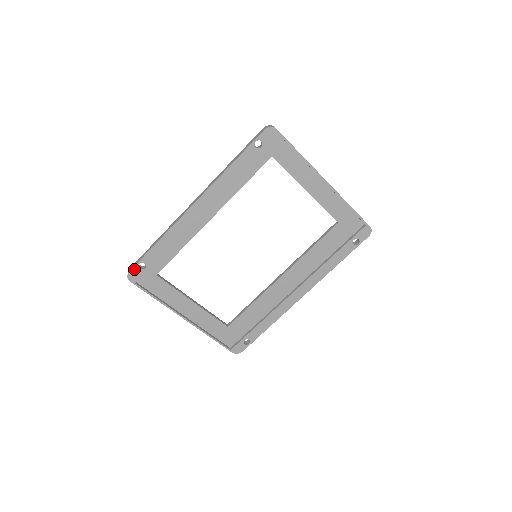
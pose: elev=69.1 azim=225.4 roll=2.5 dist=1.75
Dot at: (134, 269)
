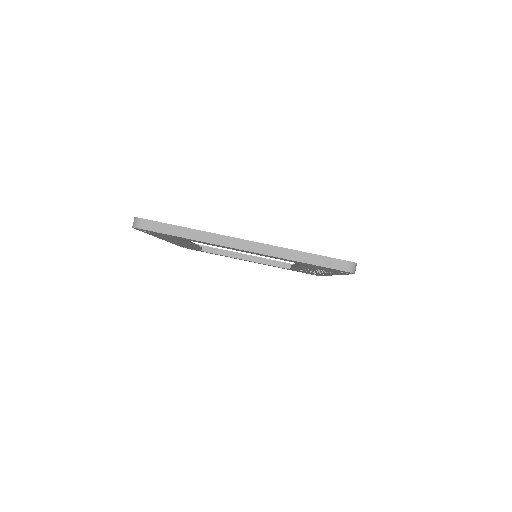
Dot at: occluded
